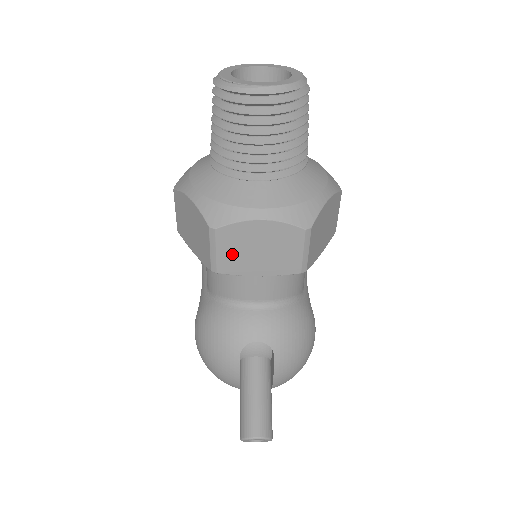
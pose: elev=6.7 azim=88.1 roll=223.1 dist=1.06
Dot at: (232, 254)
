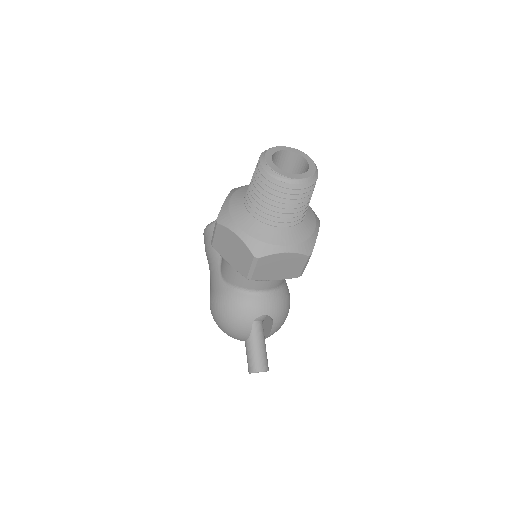
Dot at: (263, 270)
